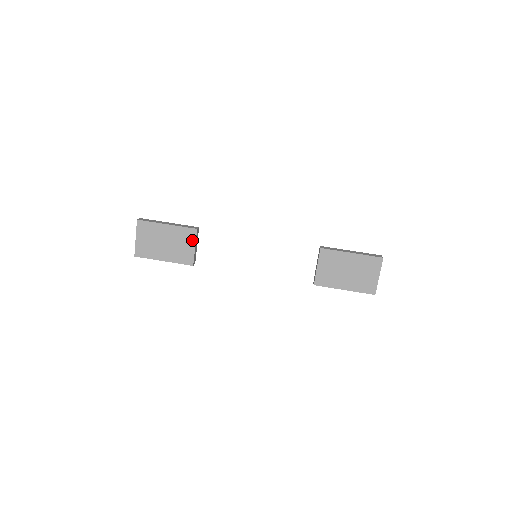
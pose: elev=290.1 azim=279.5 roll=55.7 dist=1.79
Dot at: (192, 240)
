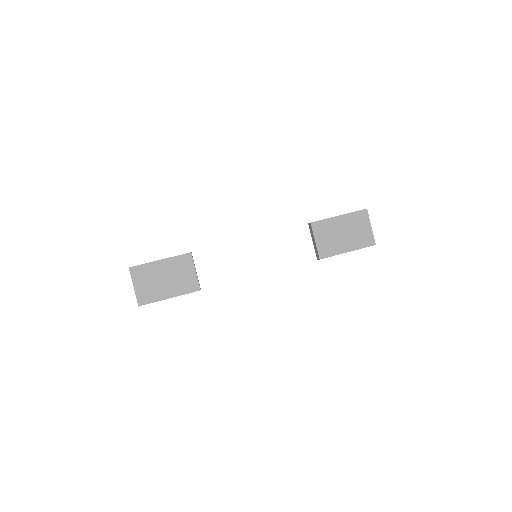
Dot at: (190, 265)
